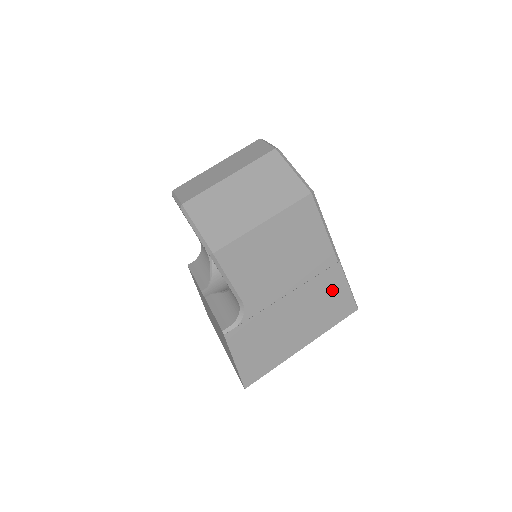
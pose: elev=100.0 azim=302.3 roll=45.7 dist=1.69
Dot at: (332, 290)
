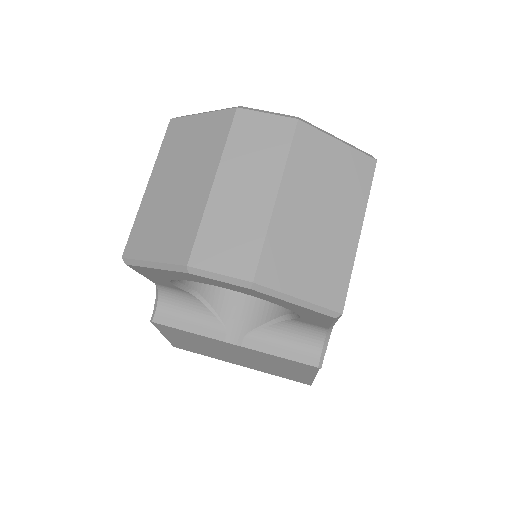
Dot at: occluded
